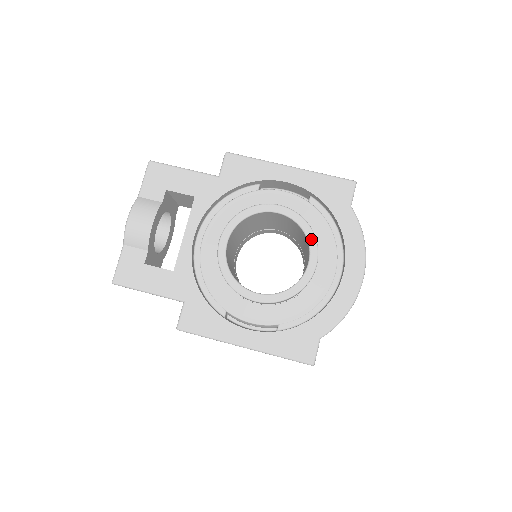
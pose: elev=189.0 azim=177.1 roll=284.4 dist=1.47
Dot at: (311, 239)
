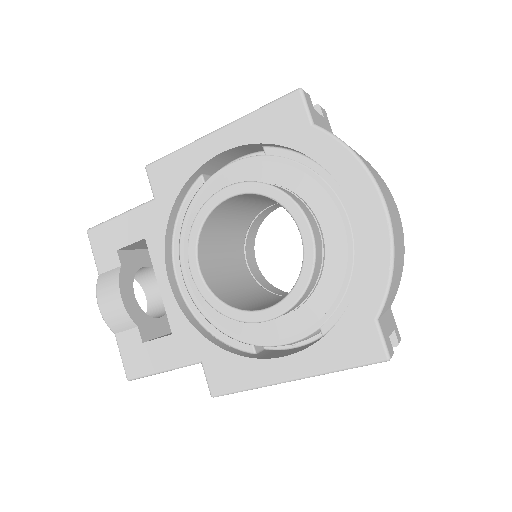
Dot at: (285, 202)
